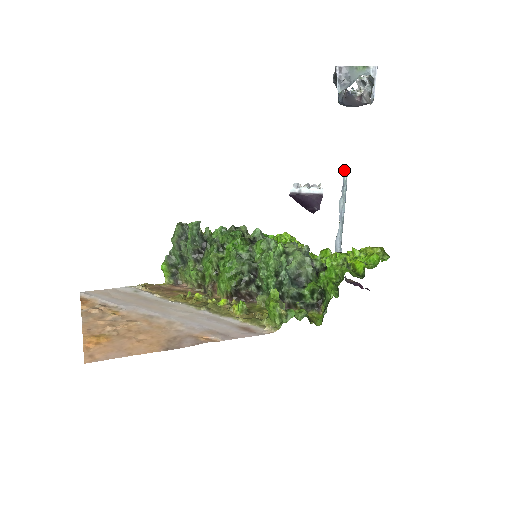
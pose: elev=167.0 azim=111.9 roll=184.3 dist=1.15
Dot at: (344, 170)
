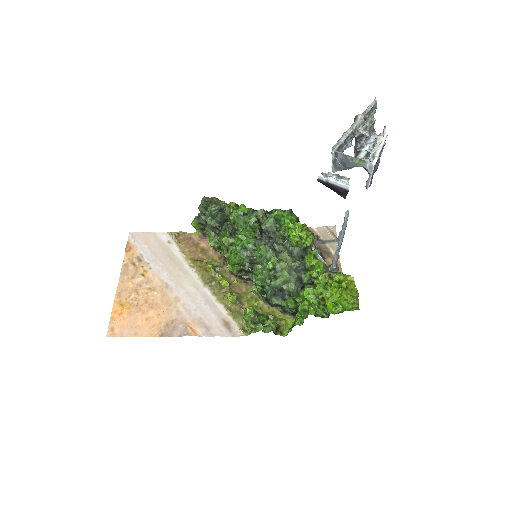
Dot at: (345, 214)
